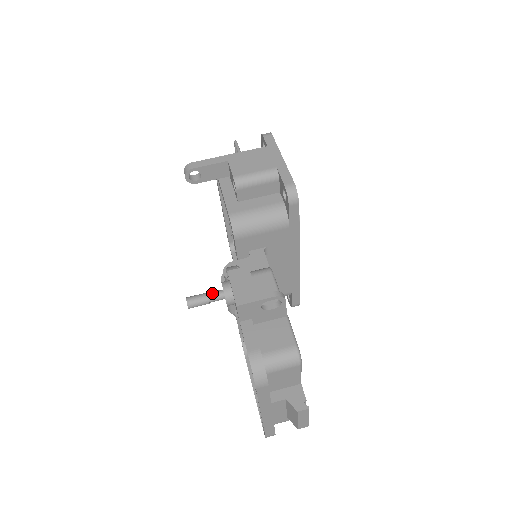
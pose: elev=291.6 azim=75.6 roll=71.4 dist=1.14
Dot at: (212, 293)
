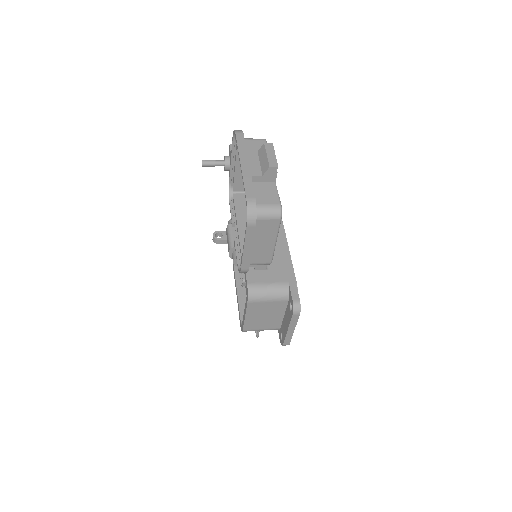
Dot at: (217, 162)
